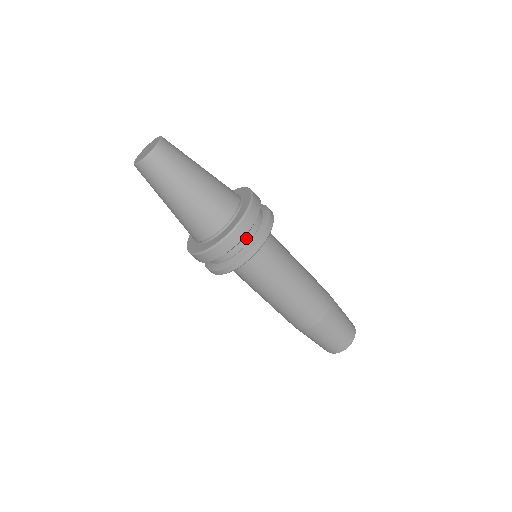
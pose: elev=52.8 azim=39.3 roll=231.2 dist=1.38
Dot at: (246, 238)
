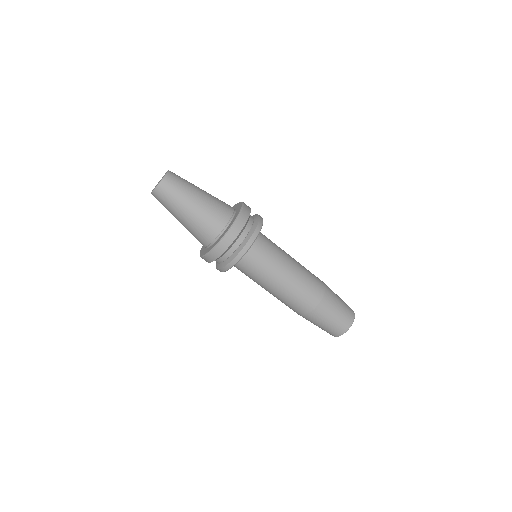
Dot at: (251, 218)
